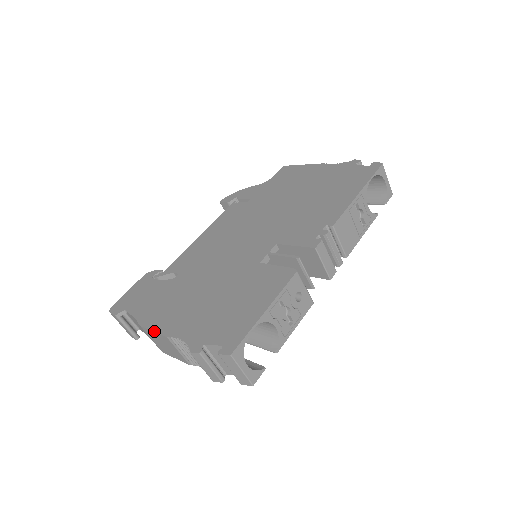
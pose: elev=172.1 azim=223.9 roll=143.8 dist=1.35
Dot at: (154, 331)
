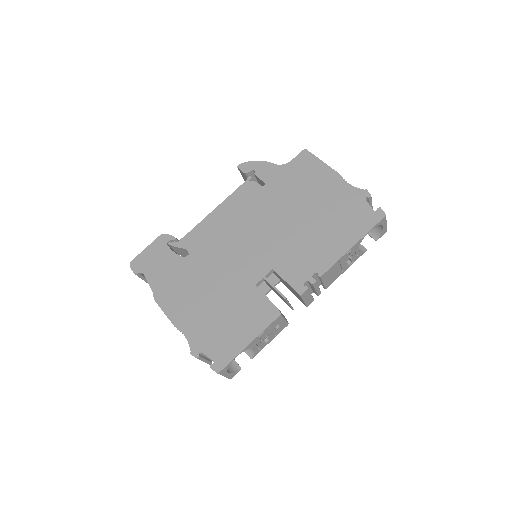
Dot at: (165, 314)
